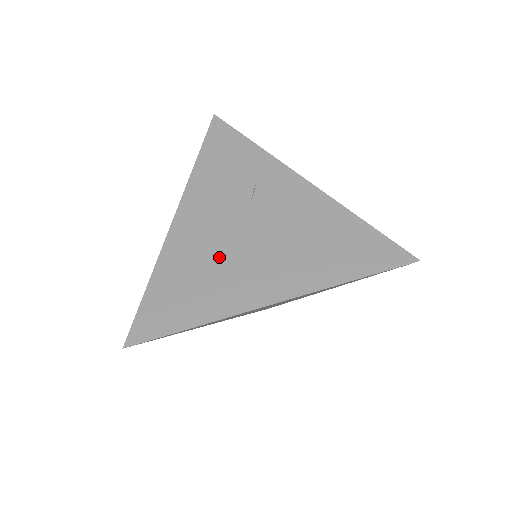
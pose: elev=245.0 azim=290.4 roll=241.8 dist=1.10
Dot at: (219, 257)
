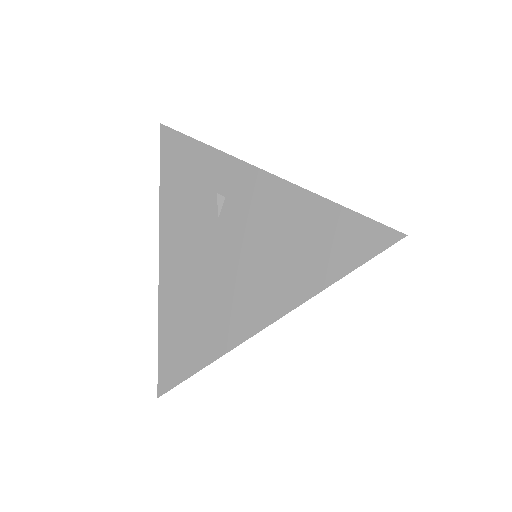
Dot at: (207, 289)
